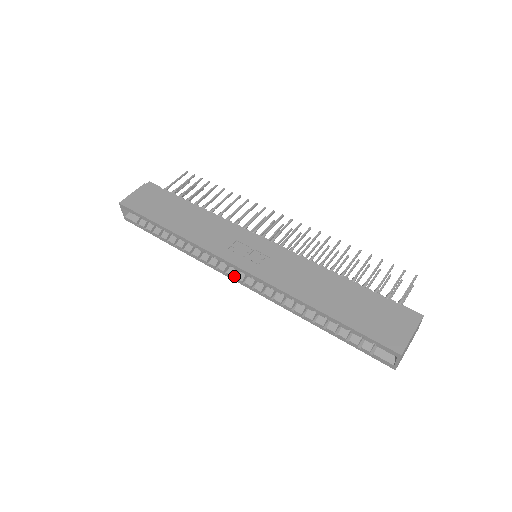
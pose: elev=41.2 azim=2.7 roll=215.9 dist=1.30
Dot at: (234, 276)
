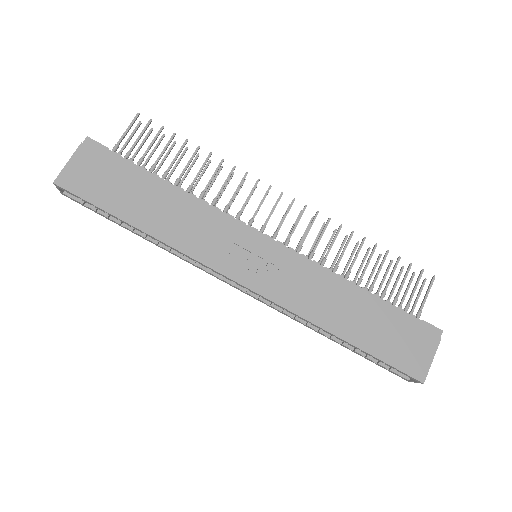
Dot at: (231, 282)
